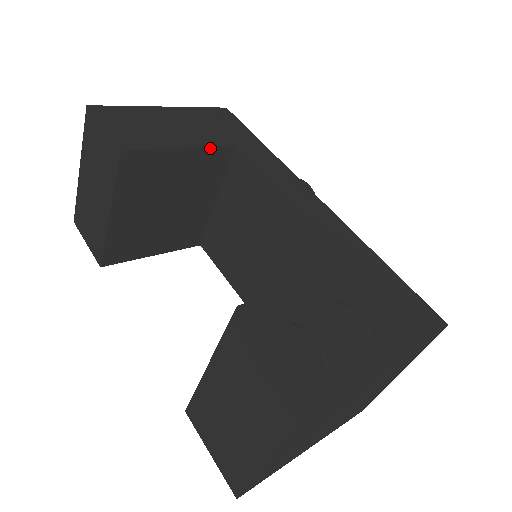
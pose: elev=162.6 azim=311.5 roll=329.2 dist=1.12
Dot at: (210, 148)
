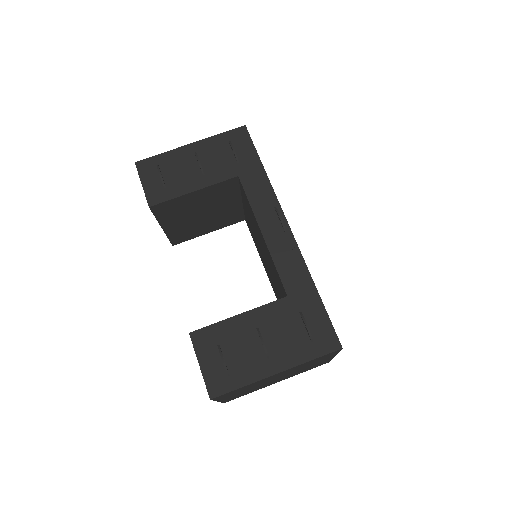
Dot at: (216, 184)
